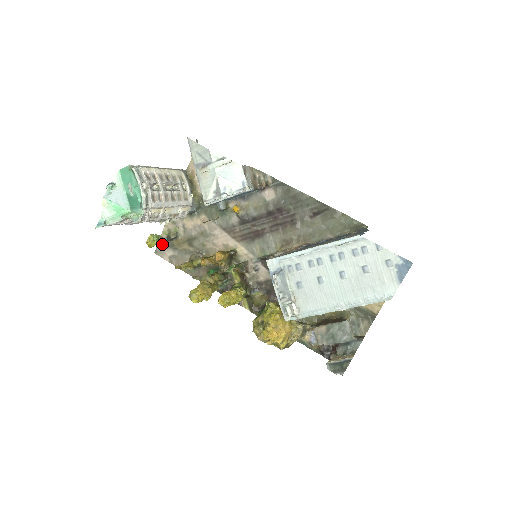
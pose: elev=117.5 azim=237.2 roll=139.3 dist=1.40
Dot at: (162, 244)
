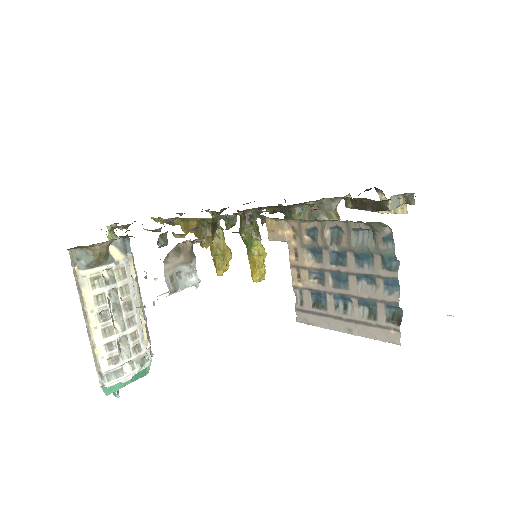
Dot at: occluded
